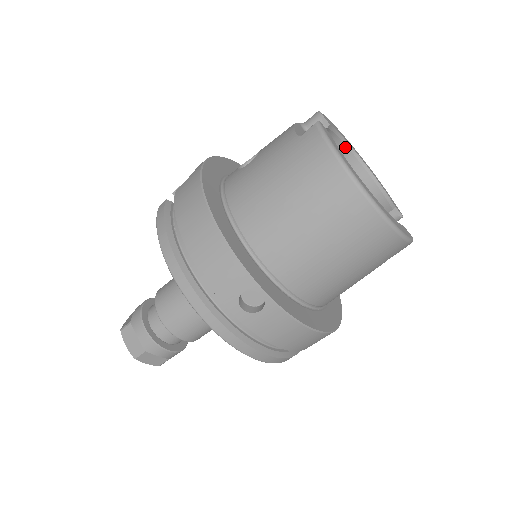
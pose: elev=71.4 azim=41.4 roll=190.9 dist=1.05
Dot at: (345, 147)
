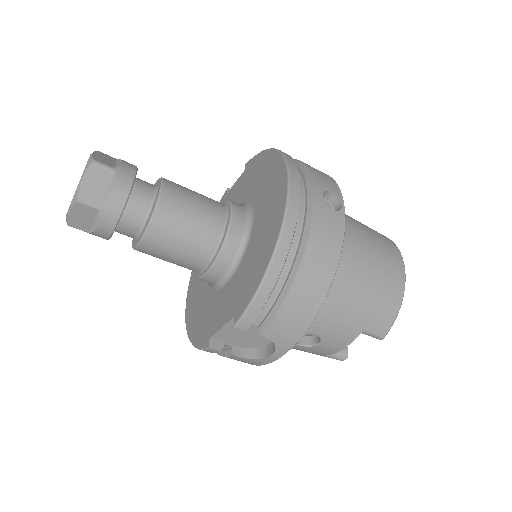
Dot at: occluded
